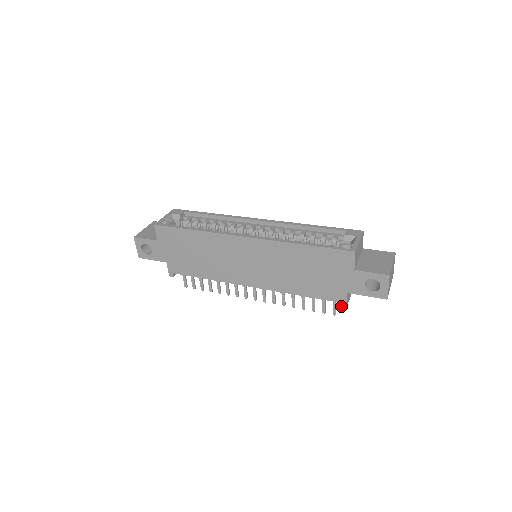
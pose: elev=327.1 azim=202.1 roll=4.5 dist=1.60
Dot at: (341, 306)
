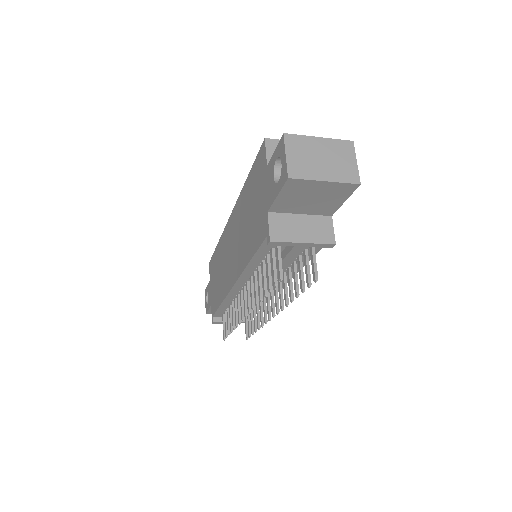
Dot at: (267, 242)
